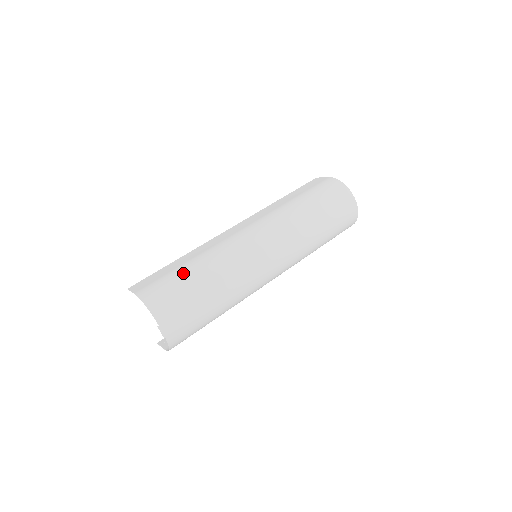
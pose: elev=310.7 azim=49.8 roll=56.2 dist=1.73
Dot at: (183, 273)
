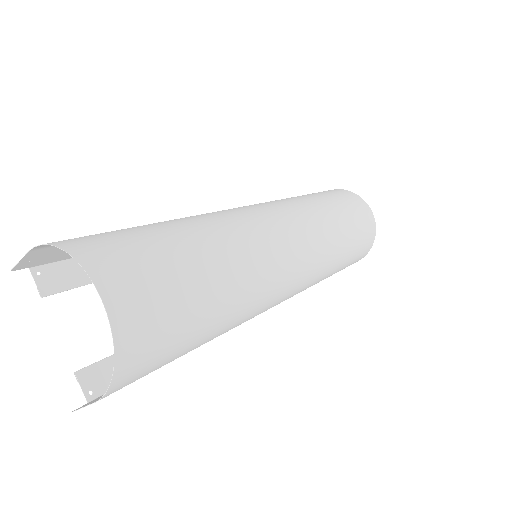
Dot at: (140, 226)
